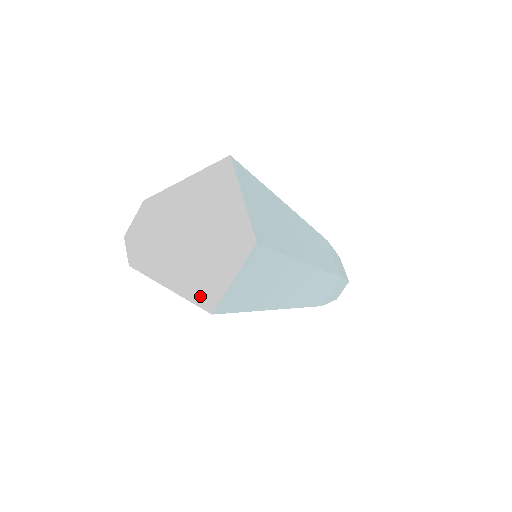
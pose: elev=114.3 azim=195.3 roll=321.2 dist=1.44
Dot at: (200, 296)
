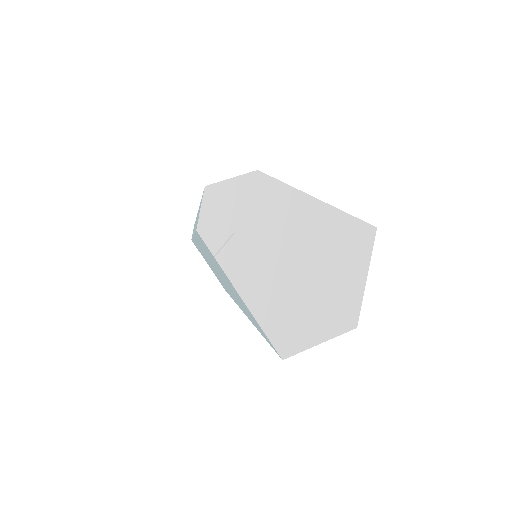
Dot at: (279, 335)
